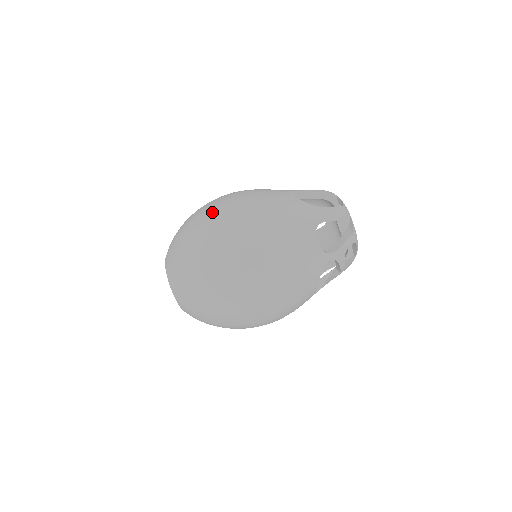
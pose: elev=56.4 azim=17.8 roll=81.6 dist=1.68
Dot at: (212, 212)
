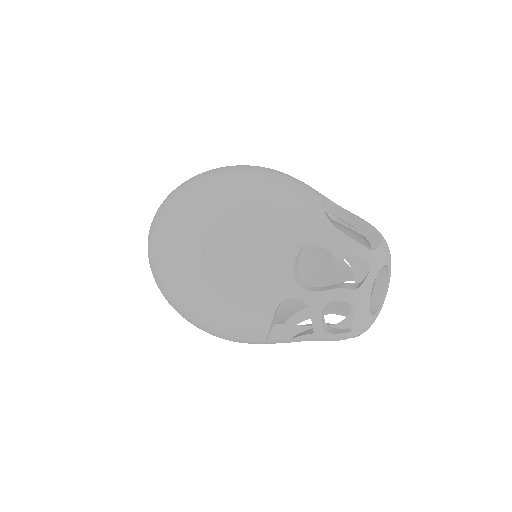
Dot at: (229, 166)
